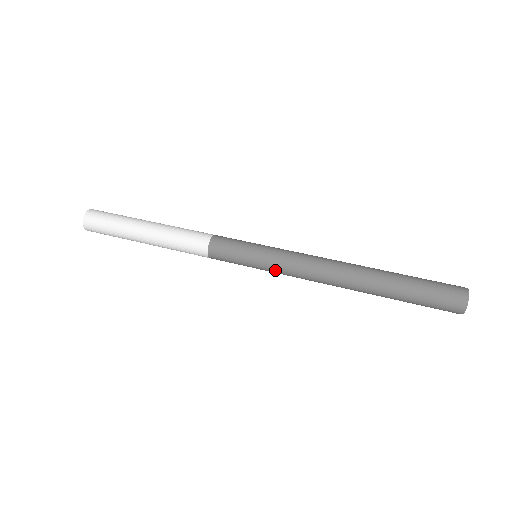
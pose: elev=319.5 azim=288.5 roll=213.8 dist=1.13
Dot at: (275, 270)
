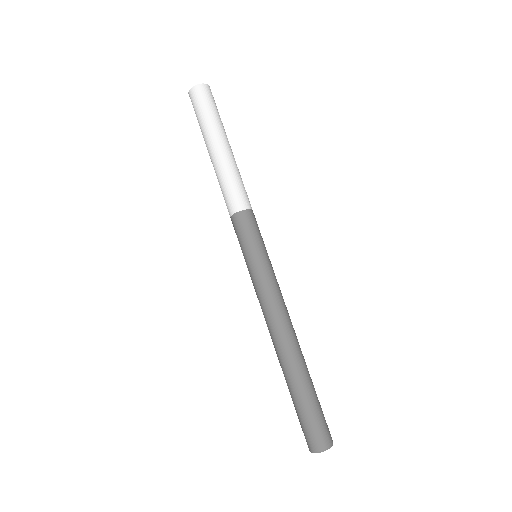
Dot at: (252, 281)
